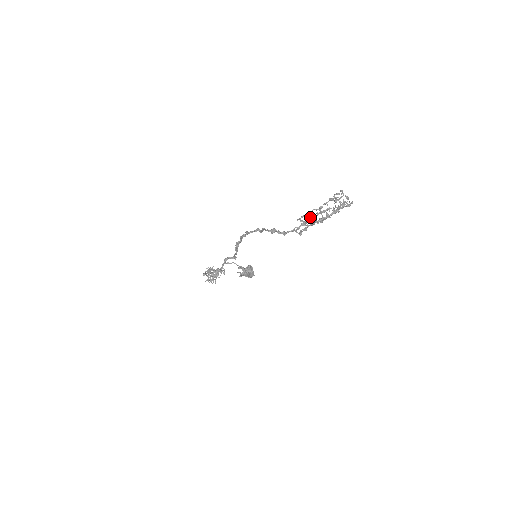
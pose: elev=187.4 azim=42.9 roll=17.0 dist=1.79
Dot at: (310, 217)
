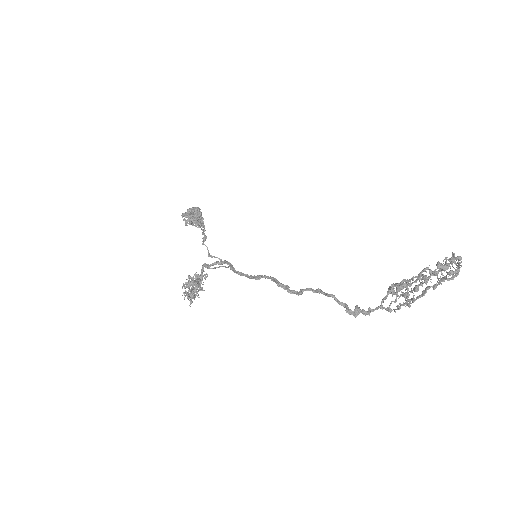
Dot at: (402, 282)
